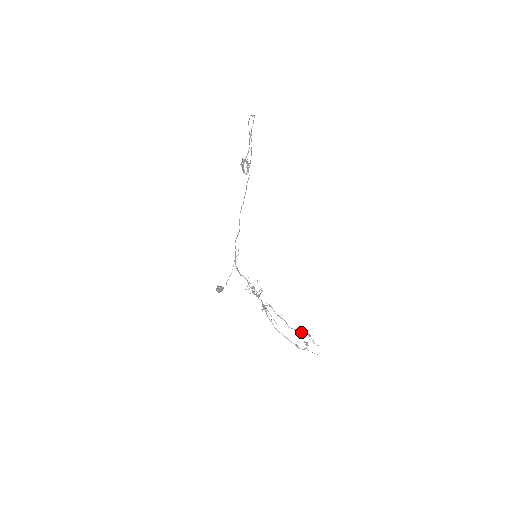
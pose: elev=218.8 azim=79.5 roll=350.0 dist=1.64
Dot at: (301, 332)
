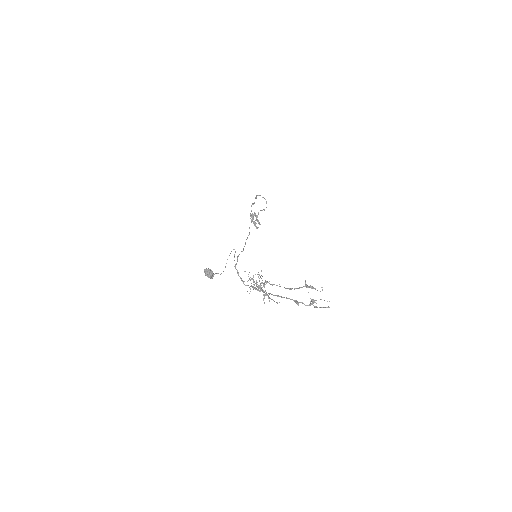
Dot at: (301, 287)
